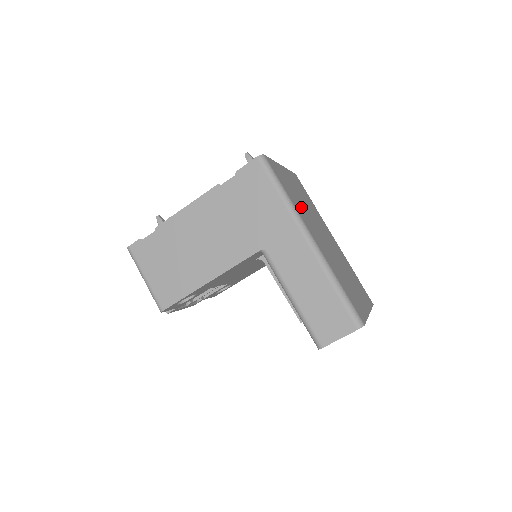
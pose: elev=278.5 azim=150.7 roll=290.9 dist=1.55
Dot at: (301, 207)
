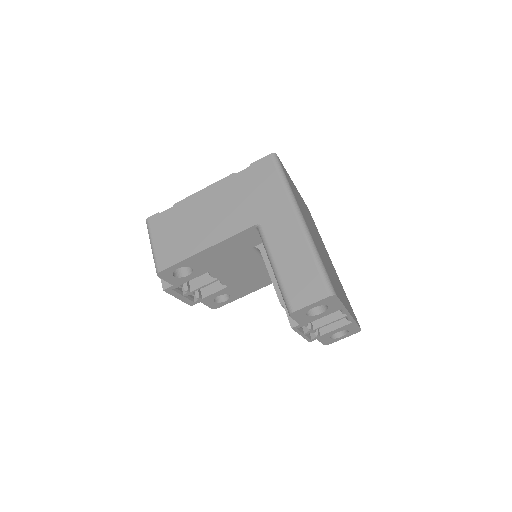
Dot at: (301, 206)
